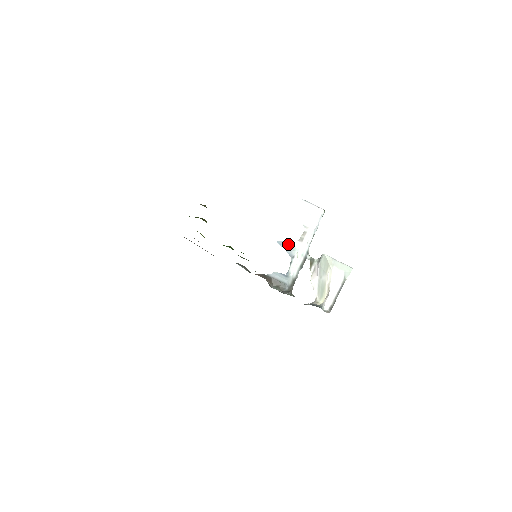
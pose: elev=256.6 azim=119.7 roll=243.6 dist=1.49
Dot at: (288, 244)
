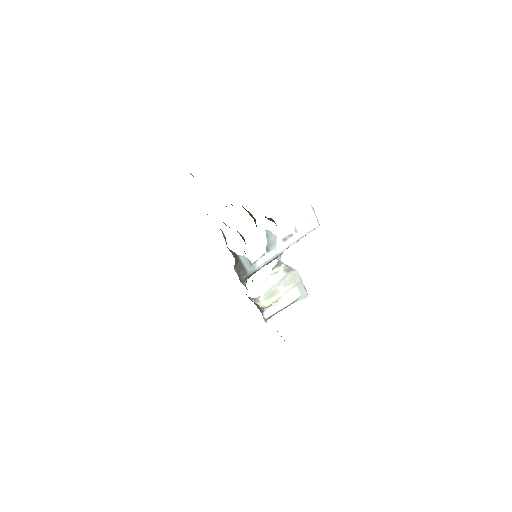
Dot at: (273, 237)
